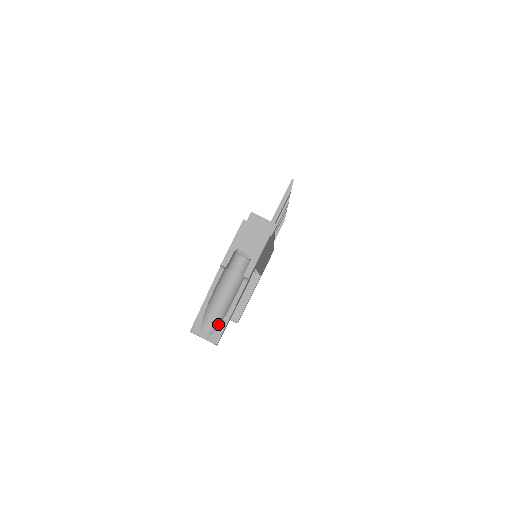
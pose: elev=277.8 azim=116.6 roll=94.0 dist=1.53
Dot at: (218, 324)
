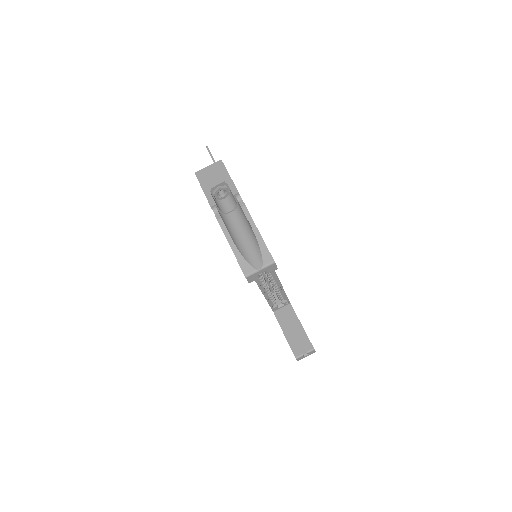
Dot at: (258, 248)
